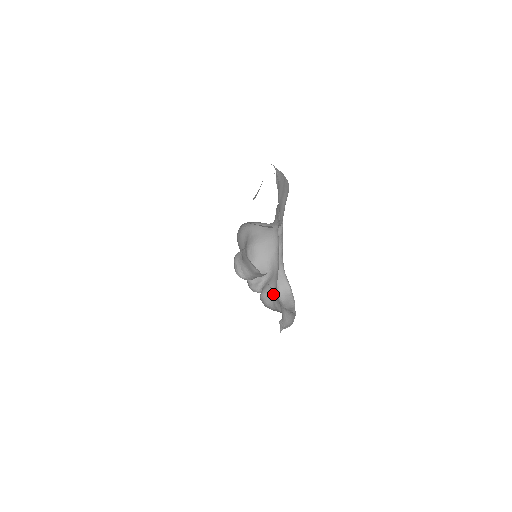
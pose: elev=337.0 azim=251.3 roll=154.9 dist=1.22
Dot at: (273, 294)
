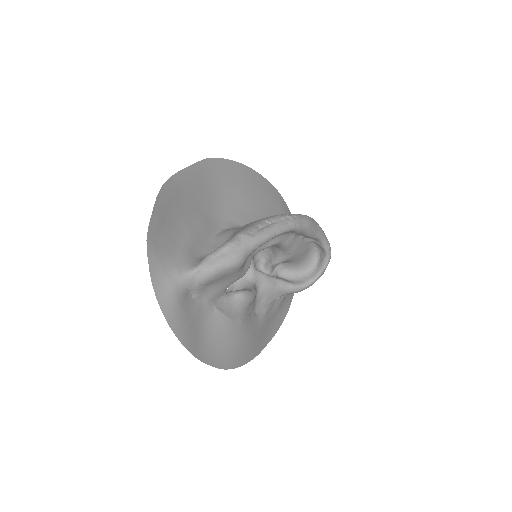
Dot at: (295, 263)
